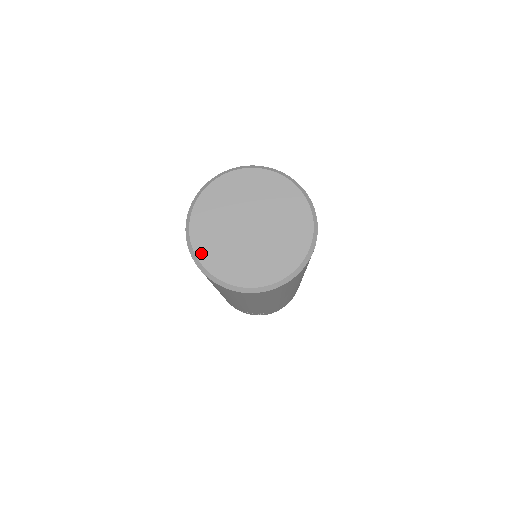
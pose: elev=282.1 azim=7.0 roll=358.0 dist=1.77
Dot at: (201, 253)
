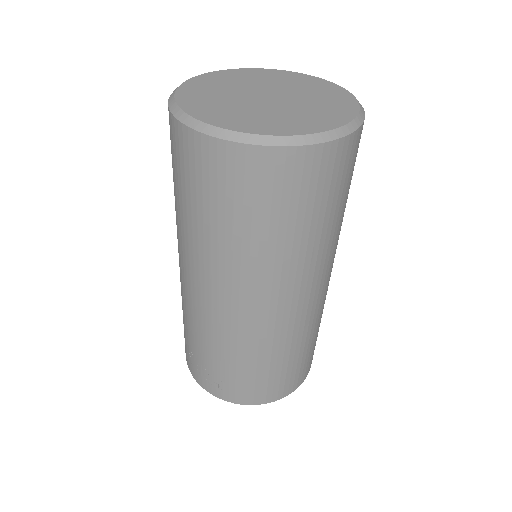
Dot at: (185, 89)
